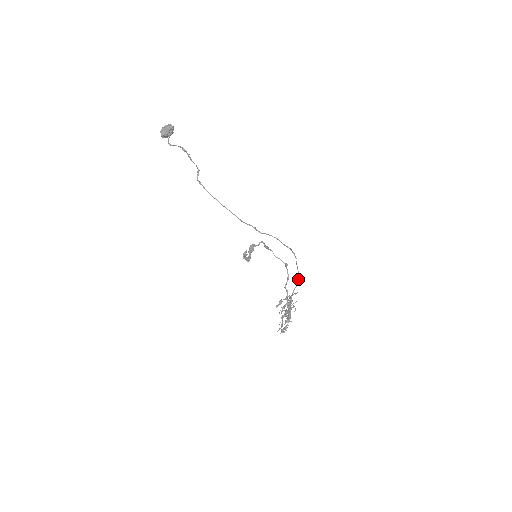
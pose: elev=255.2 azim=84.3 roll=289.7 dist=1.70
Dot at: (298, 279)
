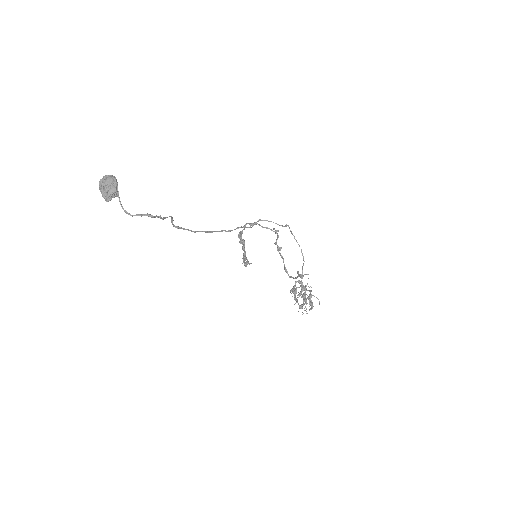
Dot at: (302, 254)
